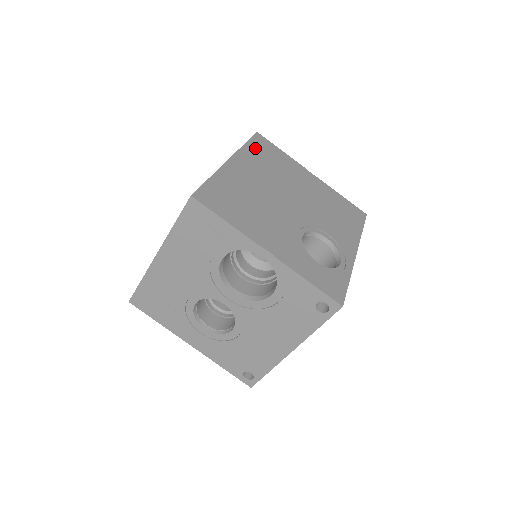
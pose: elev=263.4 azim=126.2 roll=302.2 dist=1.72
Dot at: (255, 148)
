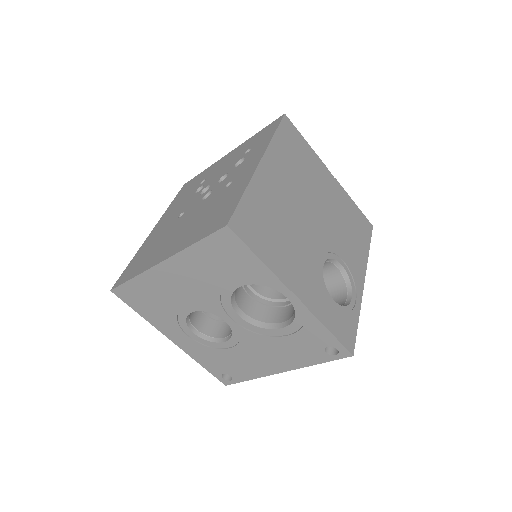
Dot at: (283, 140)
